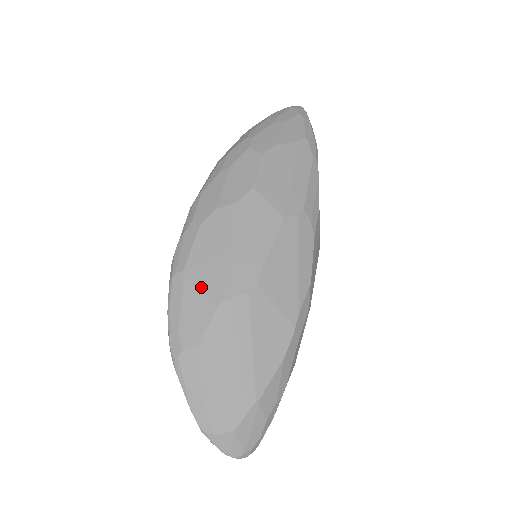
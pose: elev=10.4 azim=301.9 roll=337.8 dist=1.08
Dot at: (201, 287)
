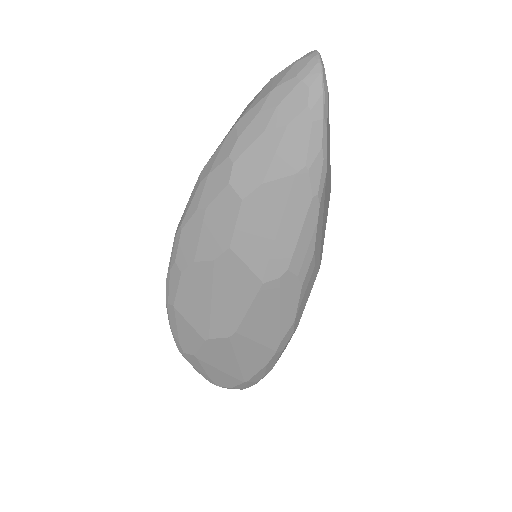
Dot at: (189, 323)
